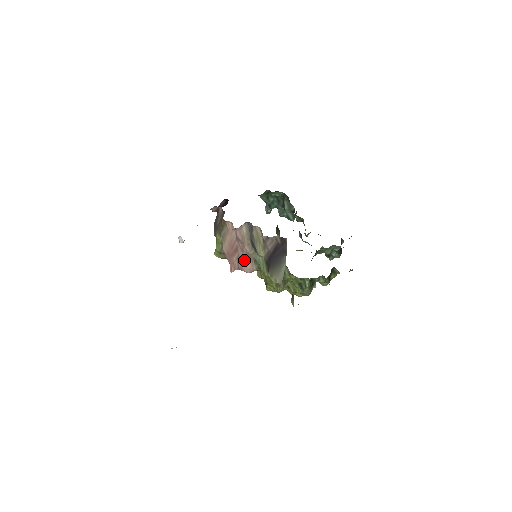
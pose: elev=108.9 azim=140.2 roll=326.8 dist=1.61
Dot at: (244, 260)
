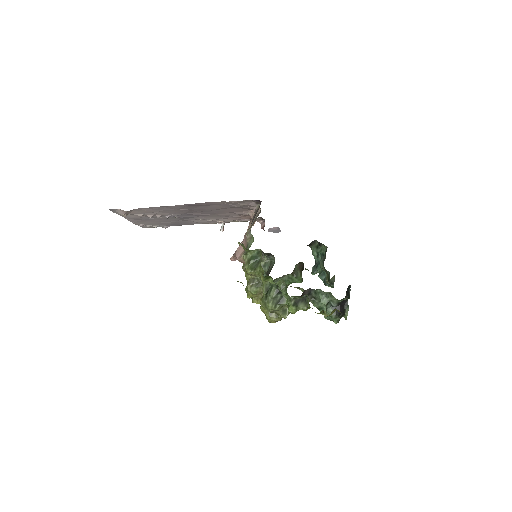
Dot at: occluded
